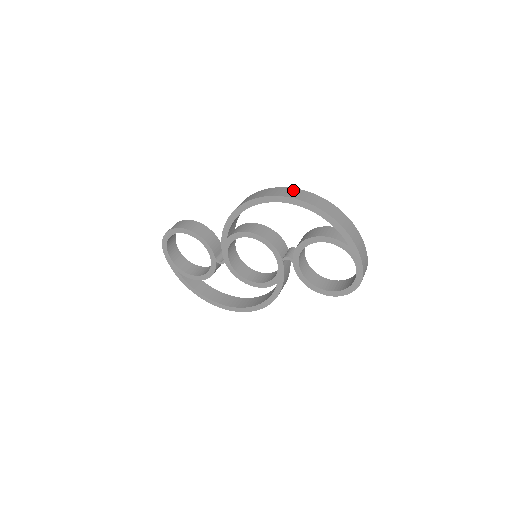
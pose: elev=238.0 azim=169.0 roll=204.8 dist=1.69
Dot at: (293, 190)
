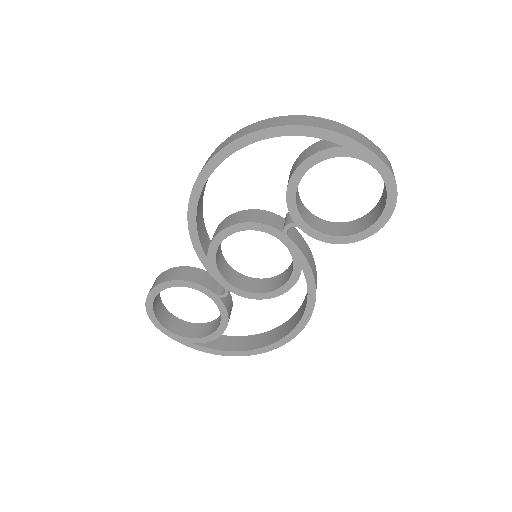
Dot at: (231, 137)
